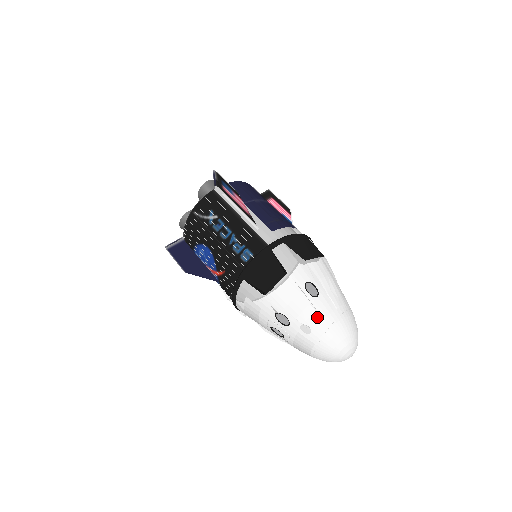
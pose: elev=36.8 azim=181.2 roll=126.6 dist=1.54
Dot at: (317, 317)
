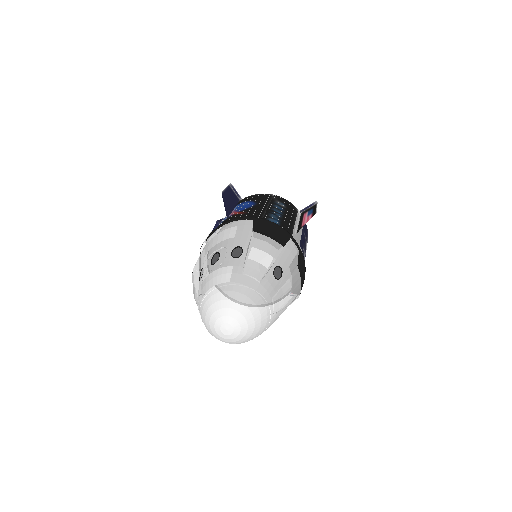
Dot at: (259, 277)
